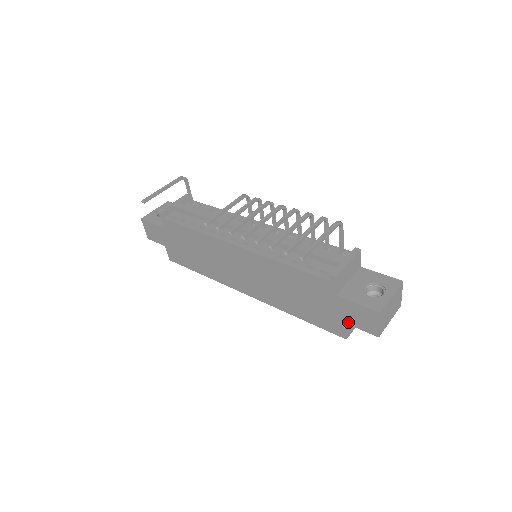
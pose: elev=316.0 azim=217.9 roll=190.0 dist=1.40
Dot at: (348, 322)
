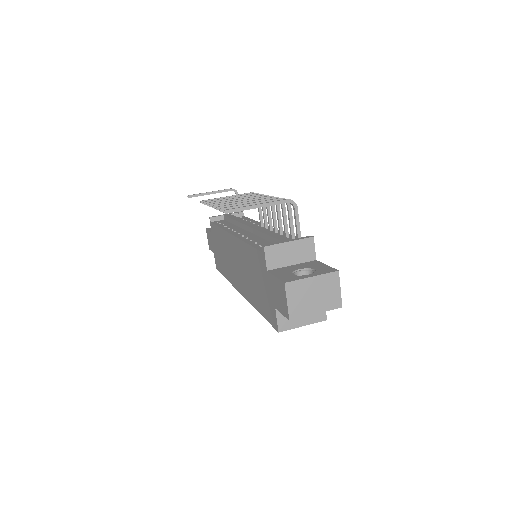
Dot at: (276, 306)
